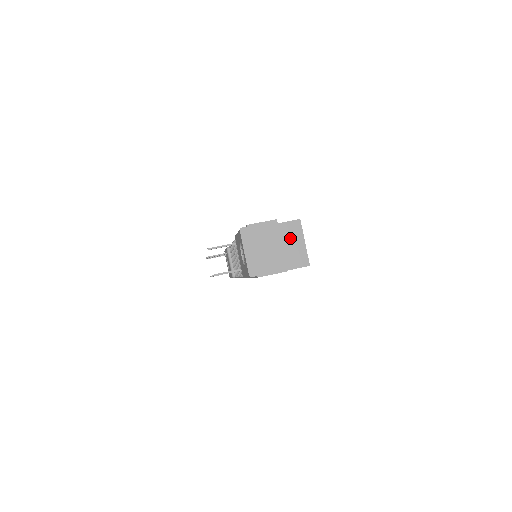
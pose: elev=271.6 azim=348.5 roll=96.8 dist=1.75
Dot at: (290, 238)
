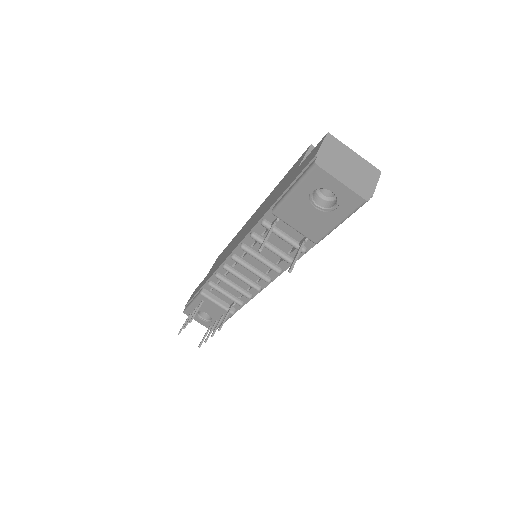
Dot at: occluded
